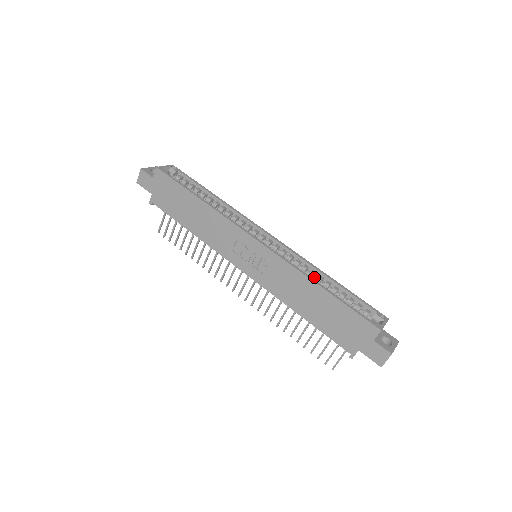
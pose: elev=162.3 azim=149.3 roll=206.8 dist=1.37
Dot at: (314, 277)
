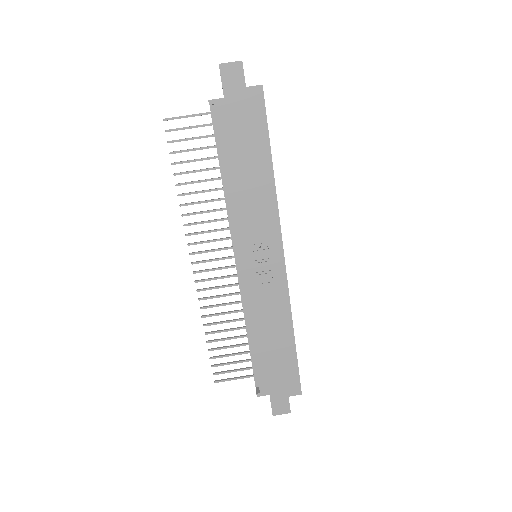
Dot at: occluded
